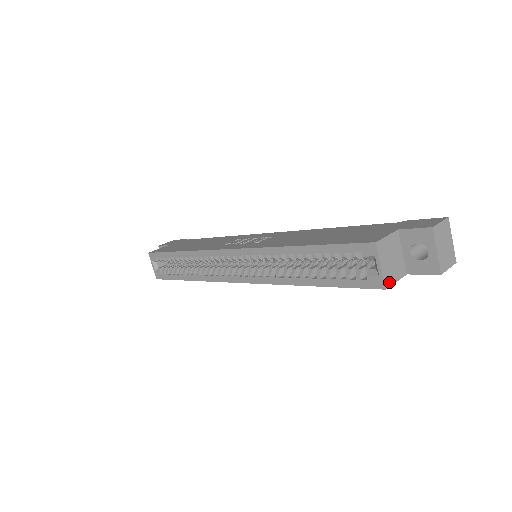
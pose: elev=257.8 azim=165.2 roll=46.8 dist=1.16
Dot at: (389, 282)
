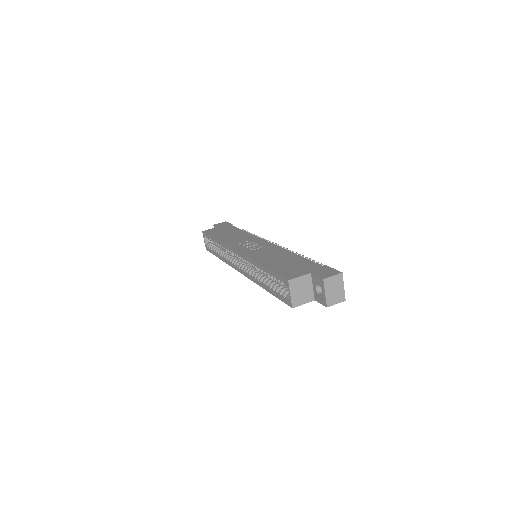
Dot at: (296, 304)
